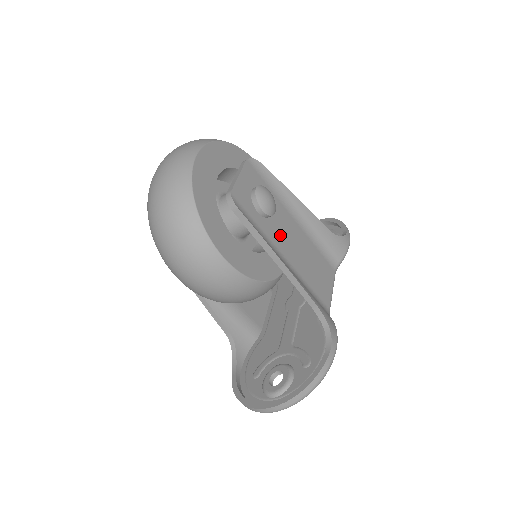
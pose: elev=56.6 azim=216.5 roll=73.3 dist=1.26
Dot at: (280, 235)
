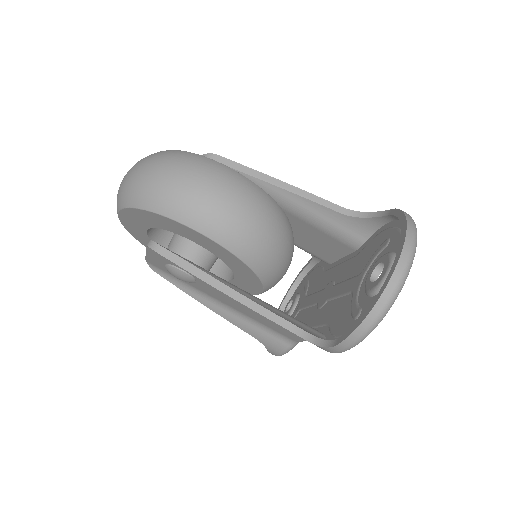
Dot at: occluded
